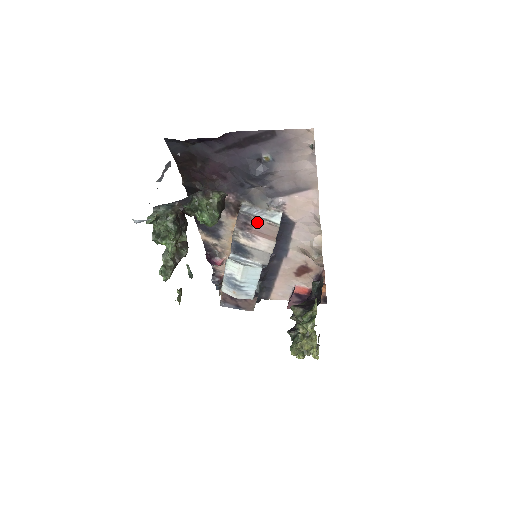
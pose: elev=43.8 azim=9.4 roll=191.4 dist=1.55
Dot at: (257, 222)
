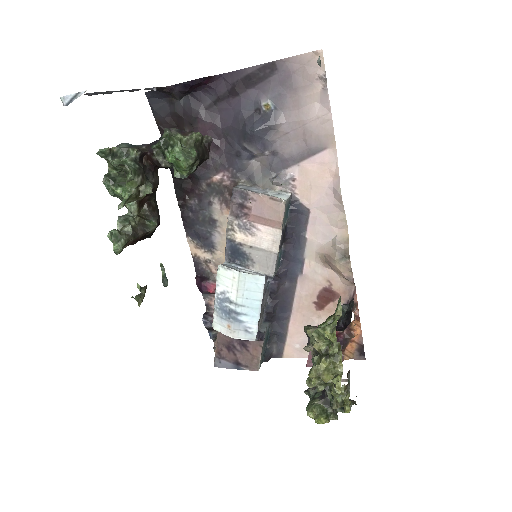
Dot at: (256, 200)
